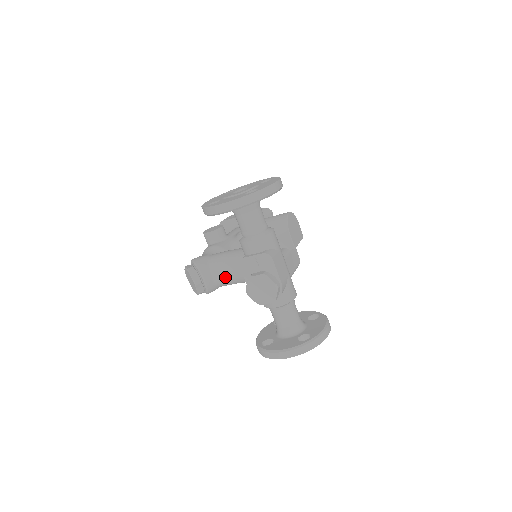
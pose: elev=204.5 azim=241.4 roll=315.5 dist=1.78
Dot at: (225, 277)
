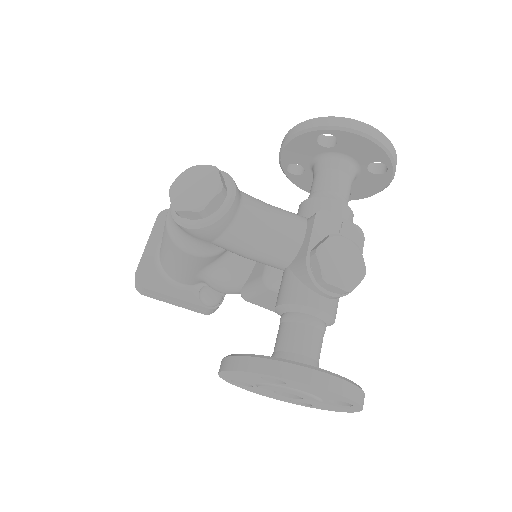
Dot at: (261, 222)
